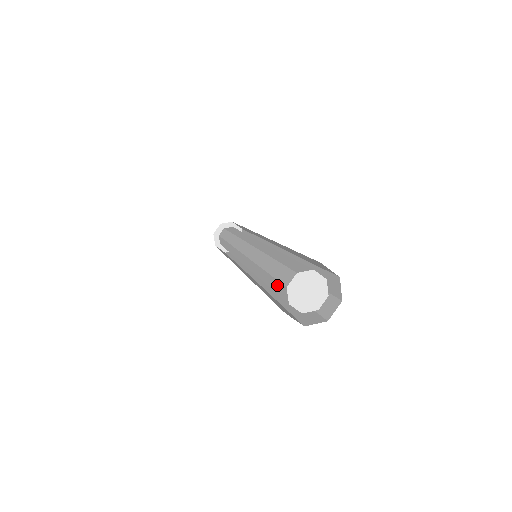
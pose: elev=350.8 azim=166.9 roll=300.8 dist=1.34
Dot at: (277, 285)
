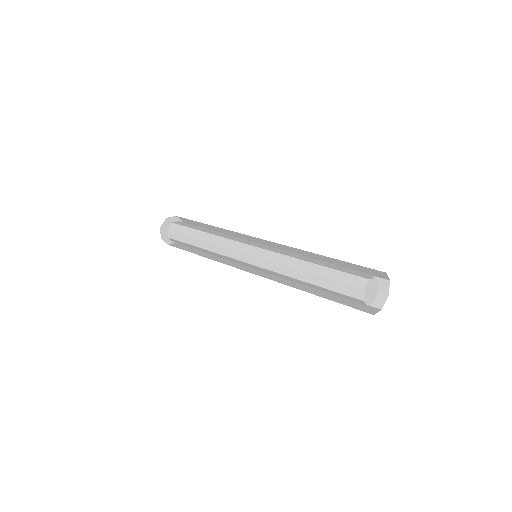
Dot at: (343, 296)
